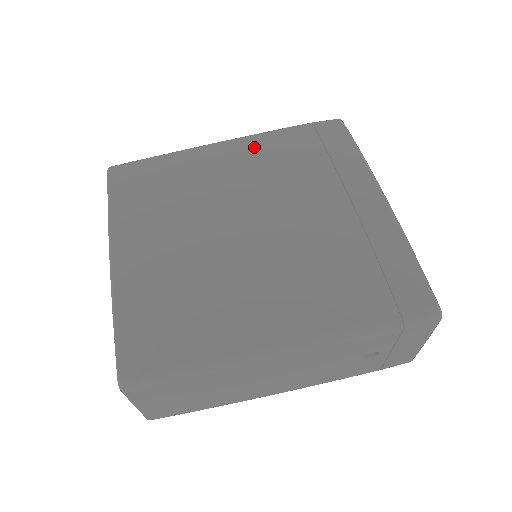
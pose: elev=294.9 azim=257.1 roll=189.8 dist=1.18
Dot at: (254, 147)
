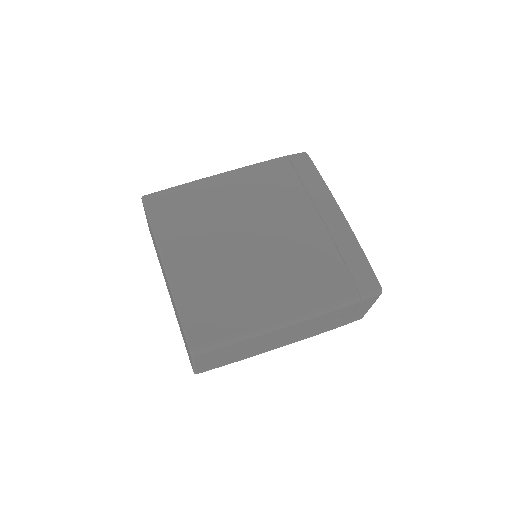
Dot at: (249, 178)
